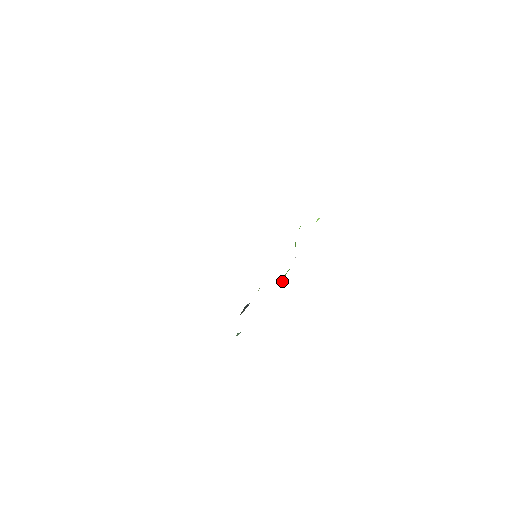
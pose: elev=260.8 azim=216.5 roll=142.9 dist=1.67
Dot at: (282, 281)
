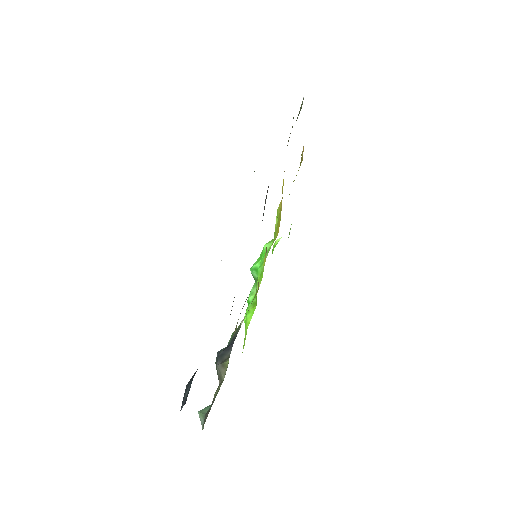
Dot at: (251, 318)
